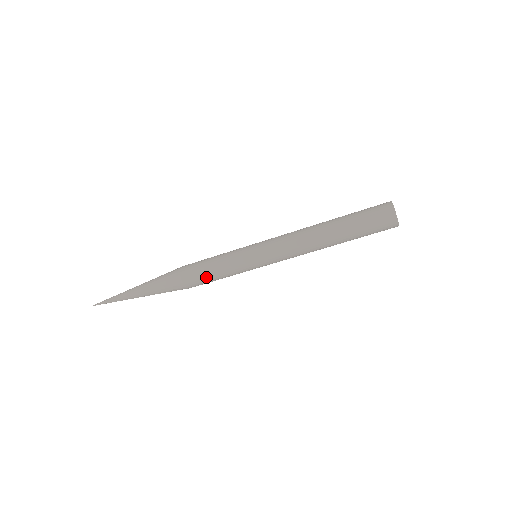
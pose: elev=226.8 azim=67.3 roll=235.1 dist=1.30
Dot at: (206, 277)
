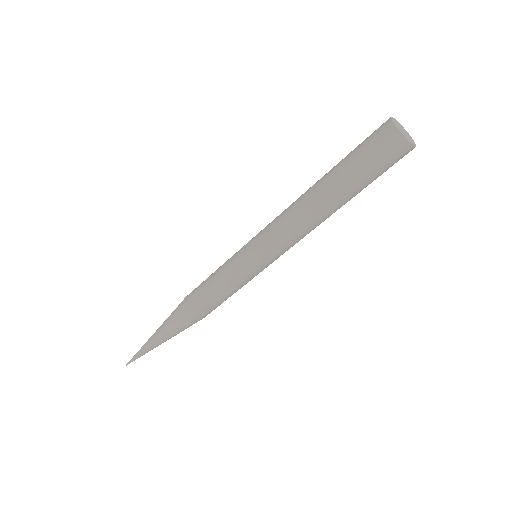
Dot at: (203, 291)
